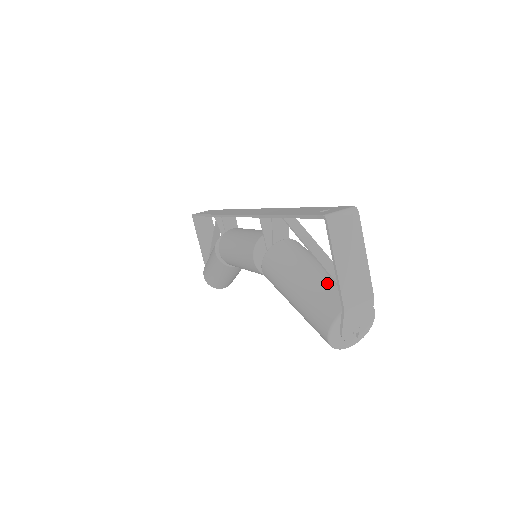
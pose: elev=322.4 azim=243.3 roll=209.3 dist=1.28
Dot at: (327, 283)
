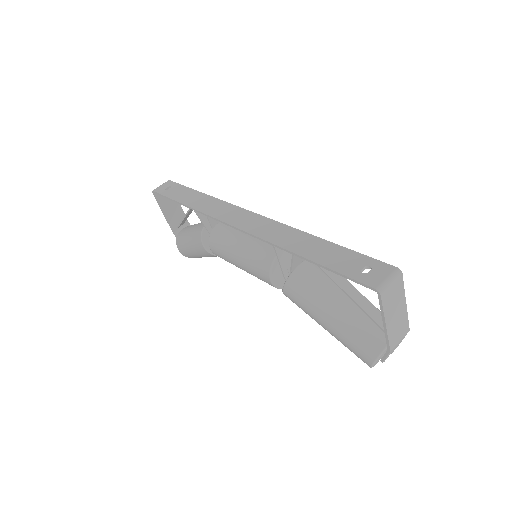
Dot at: (362, 317)
